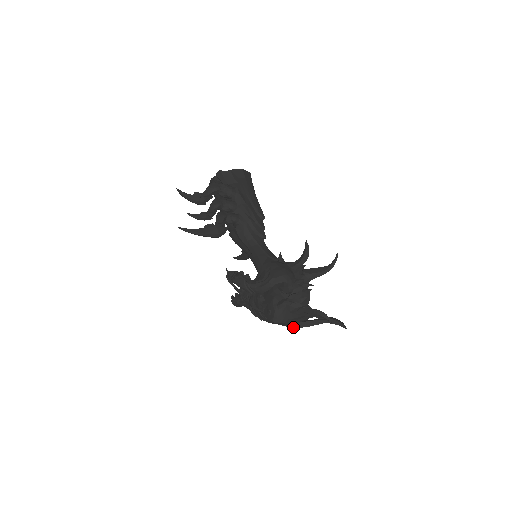
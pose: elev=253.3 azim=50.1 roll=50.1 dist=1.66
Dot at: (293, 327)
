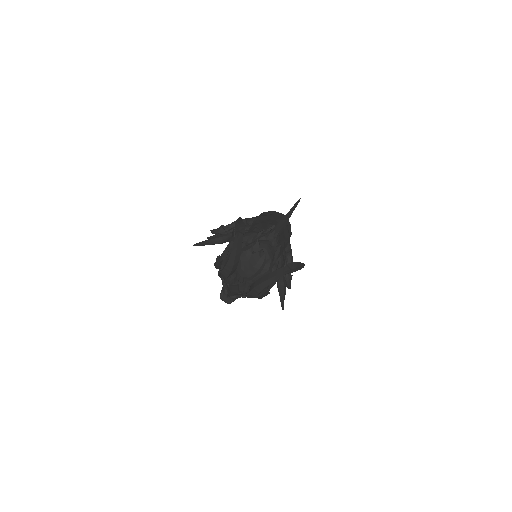
Dot at: (254, 287)
